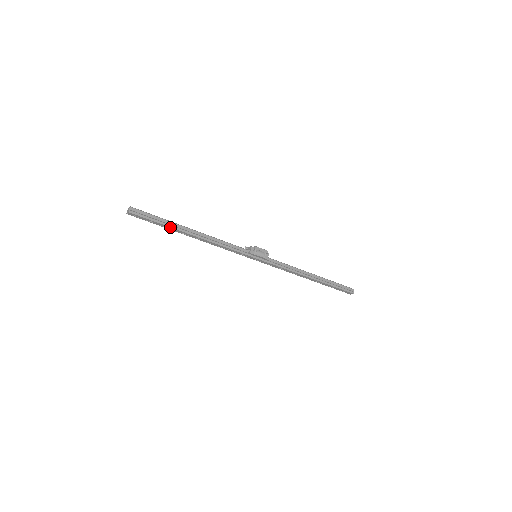
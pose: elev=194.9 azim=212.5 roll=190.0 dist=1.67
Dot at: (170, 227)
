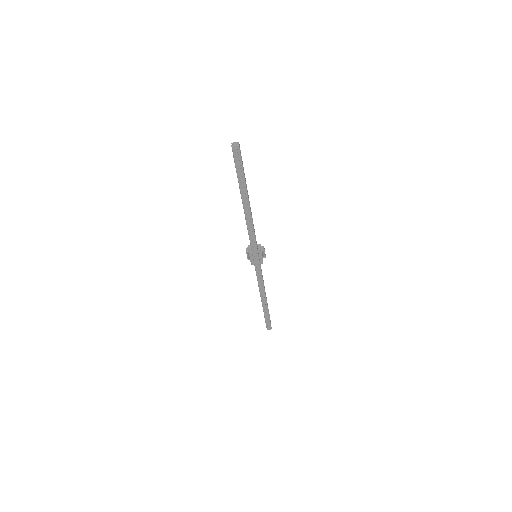
Dot at: (245, 185)
